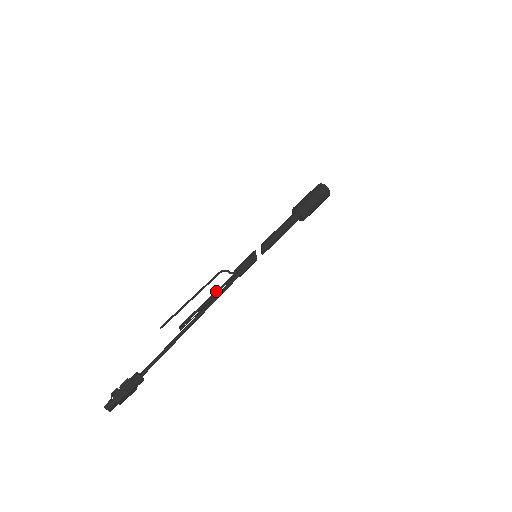
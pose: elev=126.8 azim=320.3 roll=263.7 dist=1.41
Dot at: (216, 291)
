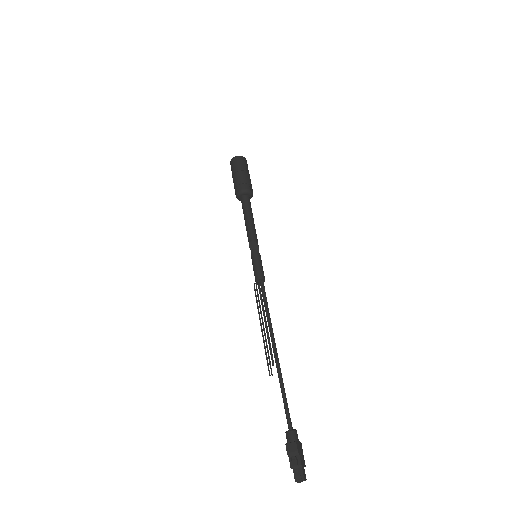
Dot at: (268, 310)
